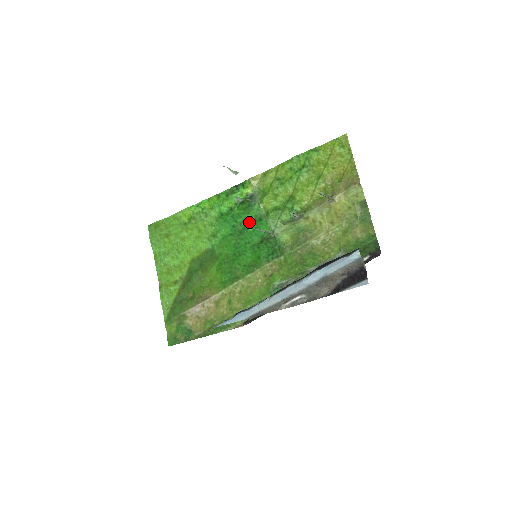
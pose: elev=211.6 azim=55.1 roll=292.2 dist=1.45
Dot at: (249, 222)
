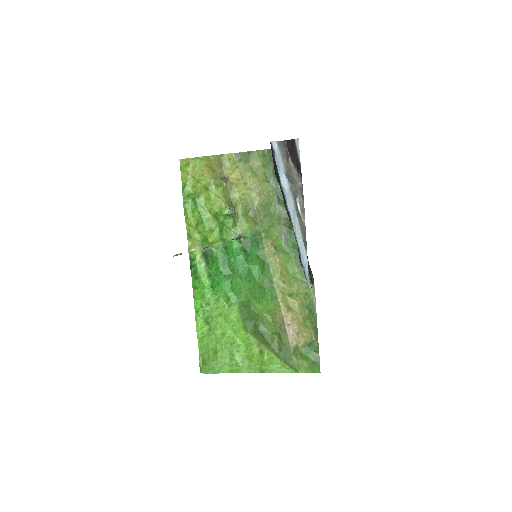
Dot at: (225, 260)
